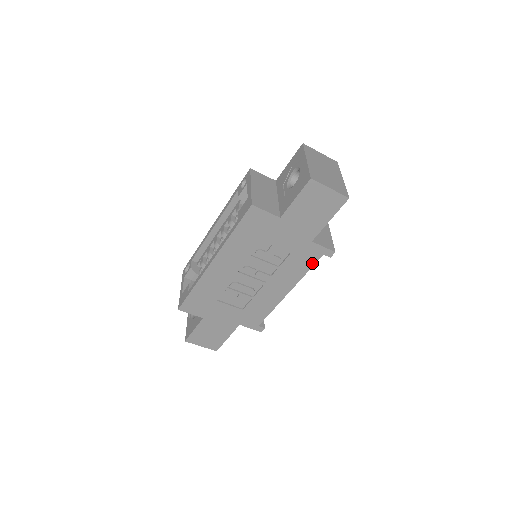
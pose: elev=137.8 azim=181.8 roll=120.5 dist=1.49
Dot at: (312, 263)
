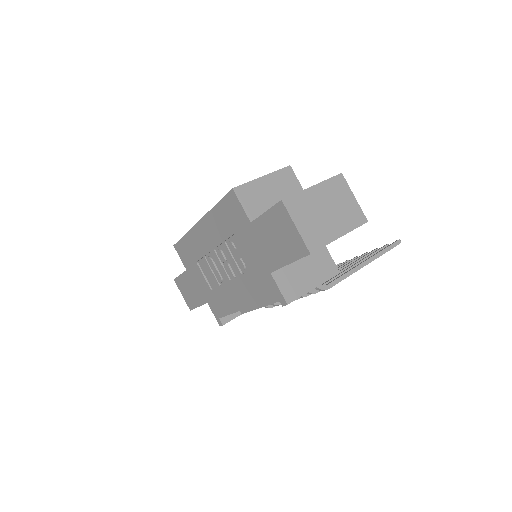
Dot at: (267, 297)
